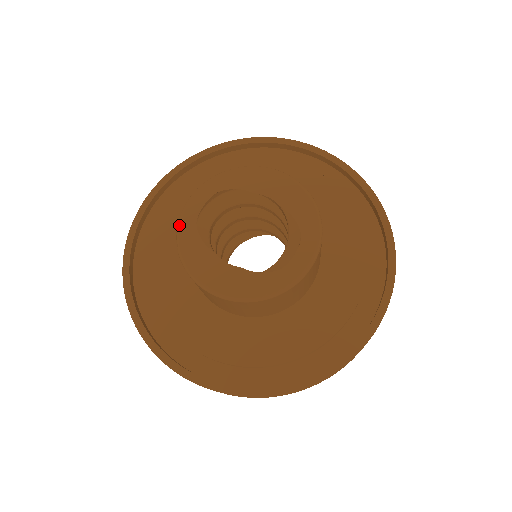
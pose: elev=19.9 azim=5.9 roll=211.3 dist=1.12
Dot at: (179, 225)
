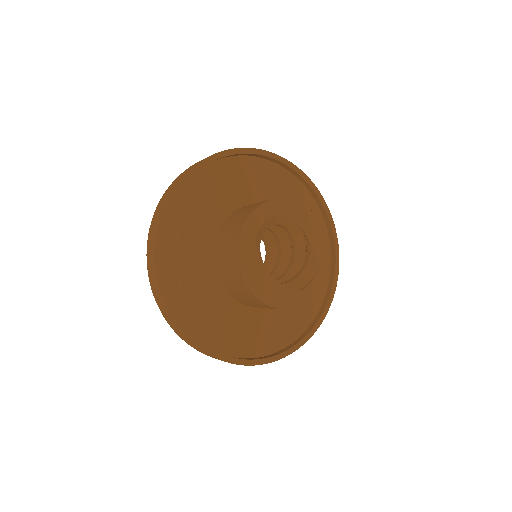
Dot at: (244, 236)
